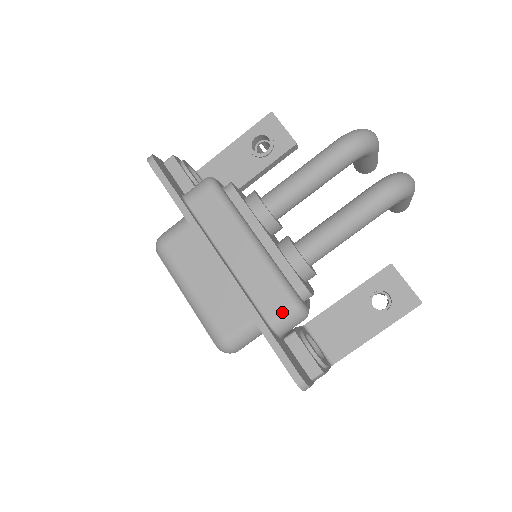
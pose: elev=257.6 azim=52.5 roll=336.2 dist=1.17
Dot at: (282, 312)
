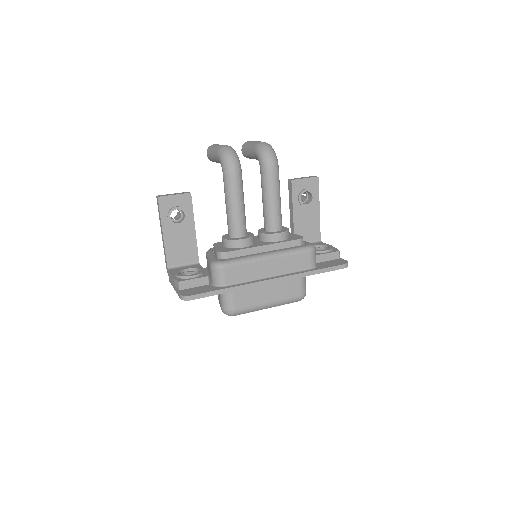
Dot at: (311, 259)
